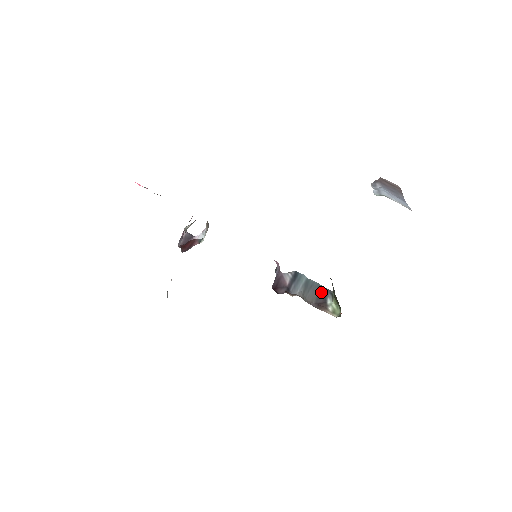
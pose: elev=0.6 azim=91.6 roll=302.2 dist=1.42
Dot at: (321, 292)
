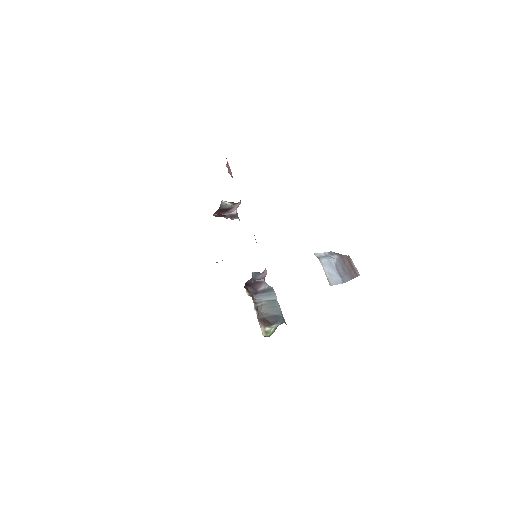
Dot at: (277, 316)
